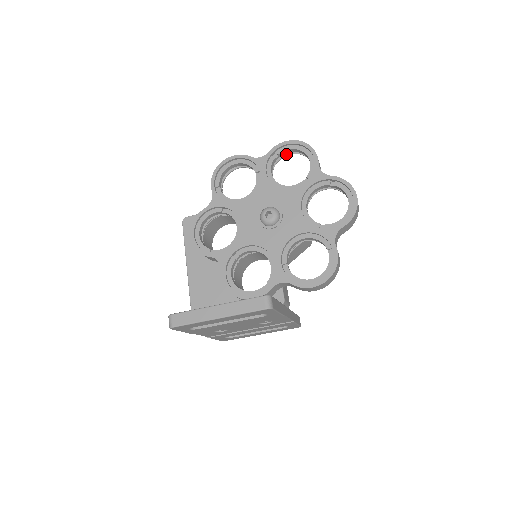
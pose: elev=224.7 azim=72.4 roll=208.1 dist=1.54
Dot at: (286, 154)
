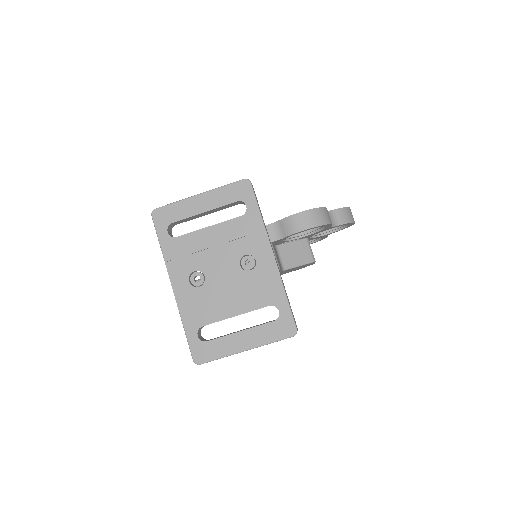
Dot at: occluded
